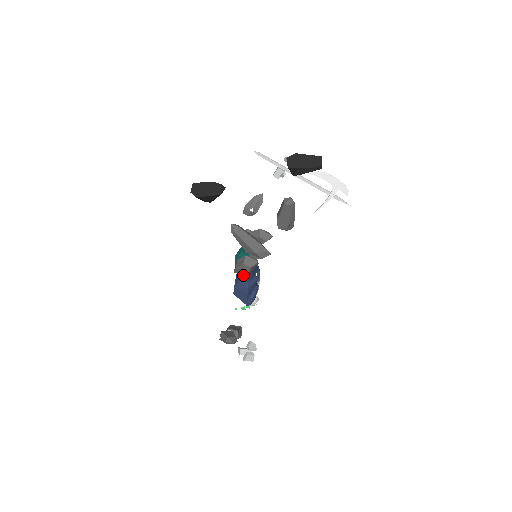
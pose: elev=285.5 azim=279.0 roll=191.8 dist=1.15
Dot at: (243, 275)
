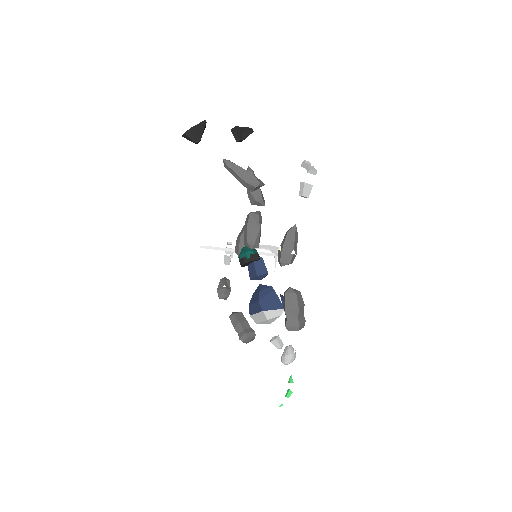
Dot at: (258, 274)
